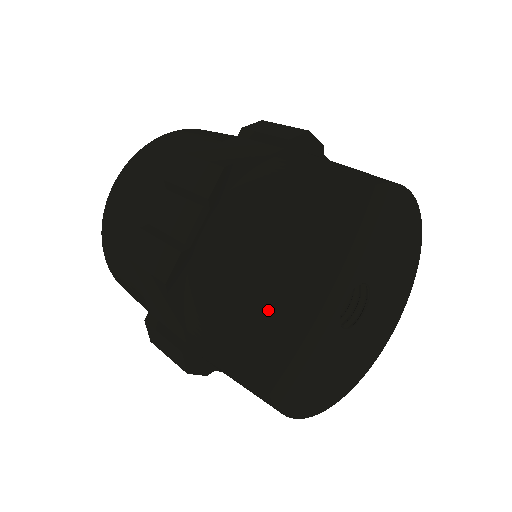
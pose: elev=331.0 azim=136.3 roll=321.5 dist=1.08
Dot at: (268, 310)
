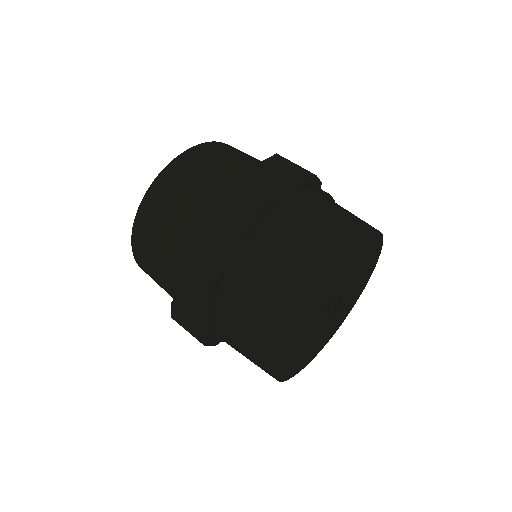
Dot at: (270, 371)
